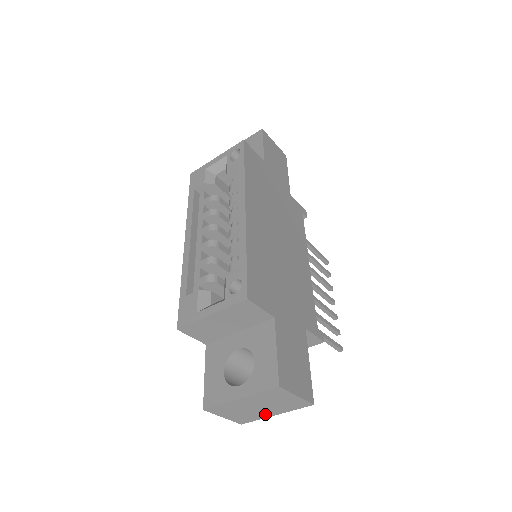
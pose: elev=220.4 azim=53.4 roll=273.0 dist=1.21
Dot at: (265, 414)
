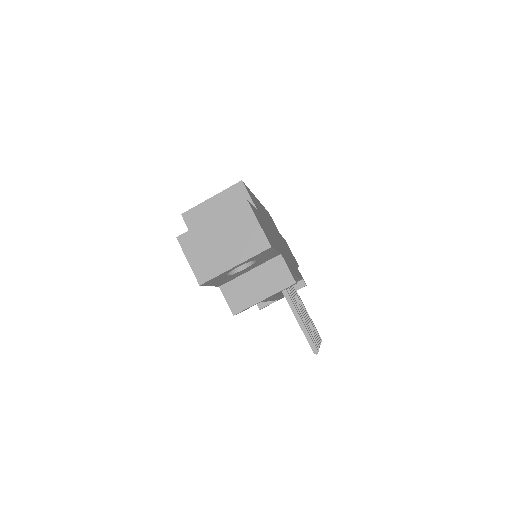
Dot at: (226, 262)
